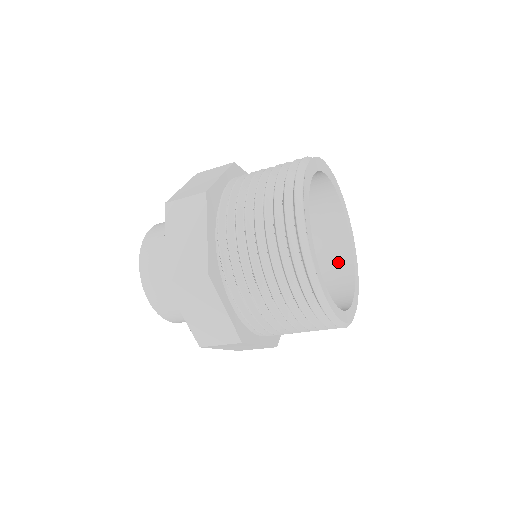
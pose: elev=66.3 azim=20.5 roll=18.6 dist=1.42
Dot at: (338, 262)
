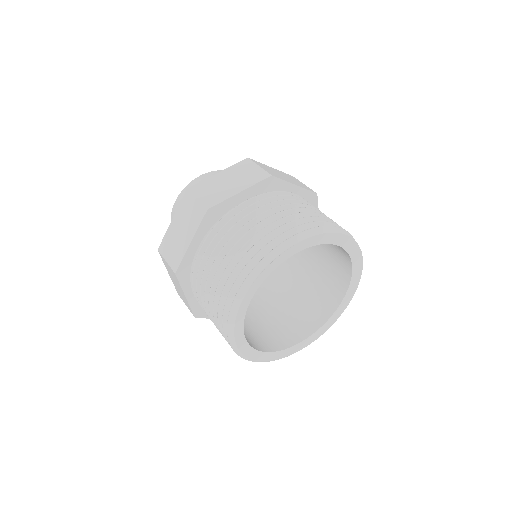
Dot at: (295, 329)
